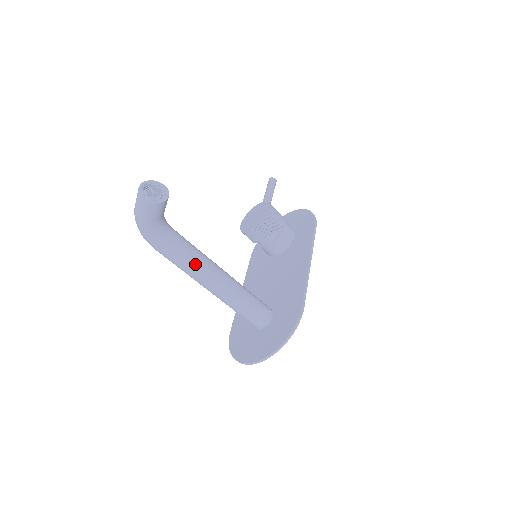
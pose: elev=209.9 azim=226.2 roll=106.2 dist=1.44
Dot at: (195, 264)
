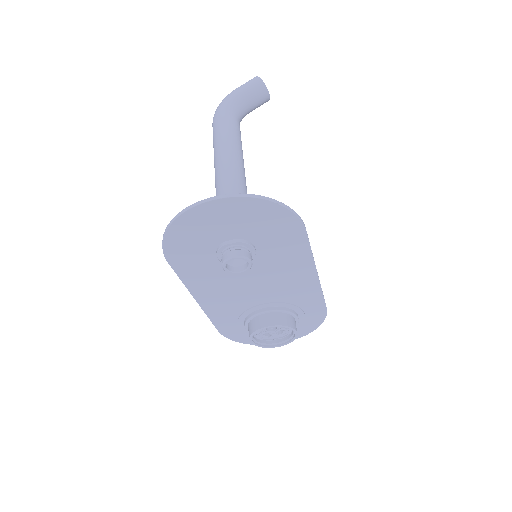
Dot at: (235, 140)
